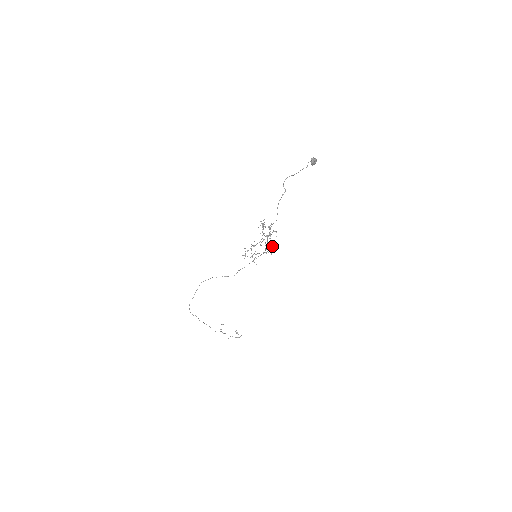
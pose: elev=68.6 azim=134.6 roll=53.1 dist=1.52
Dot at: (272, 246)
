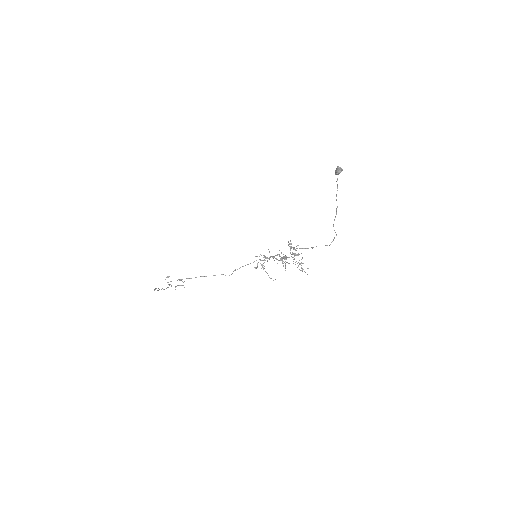
Dot at: occluded
